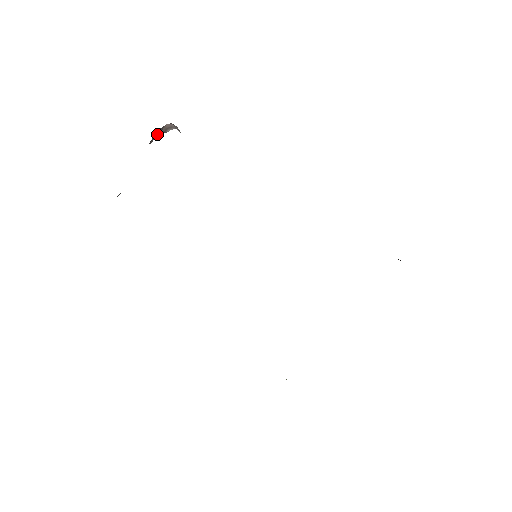
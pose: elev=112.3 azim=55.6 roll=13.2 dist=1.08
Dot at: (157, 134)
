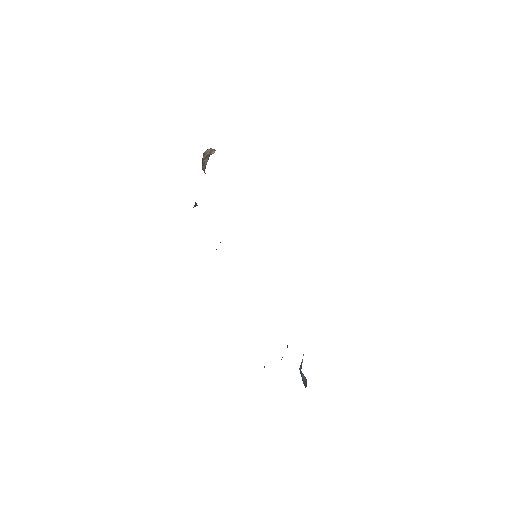
Dot at: (207, 157)
